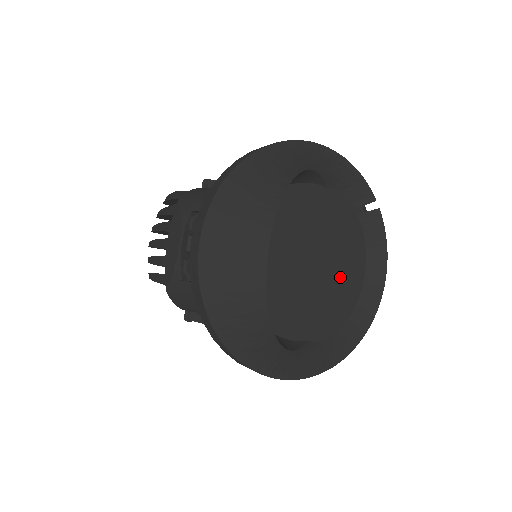
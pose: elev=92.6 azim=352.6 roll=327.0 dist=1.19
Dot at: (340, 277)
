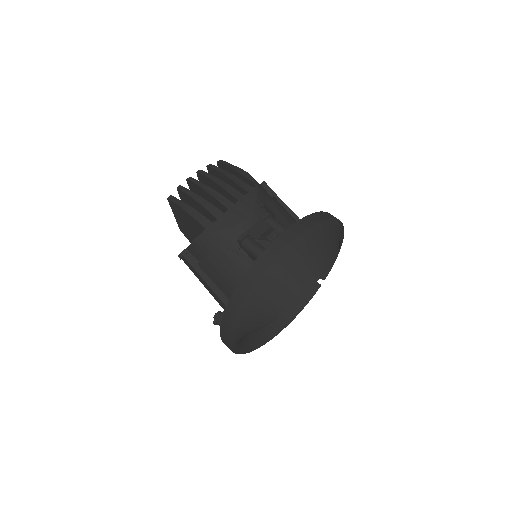
Dot at: occluded
